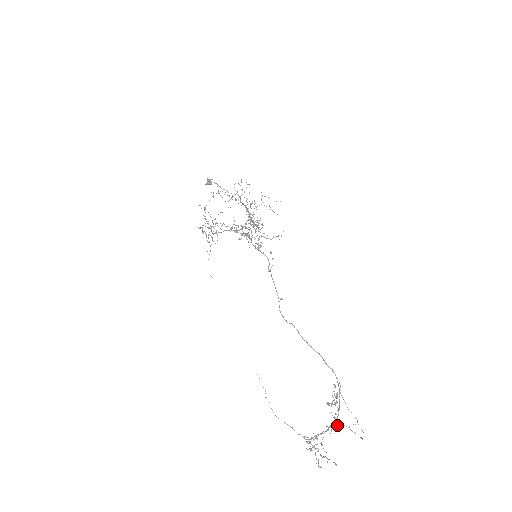
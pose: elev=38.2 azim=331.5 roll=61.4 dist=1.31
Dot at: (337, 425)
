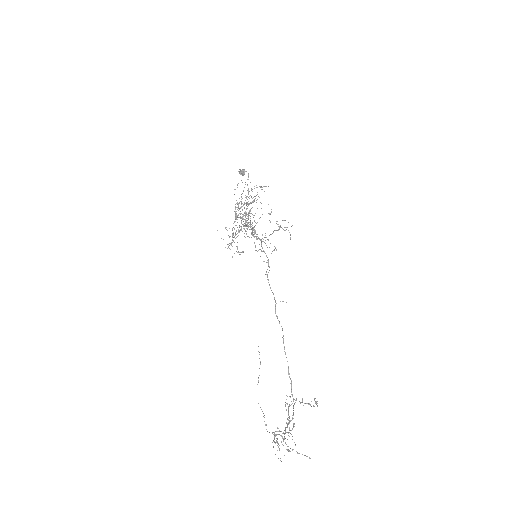
Dot at: occluded
